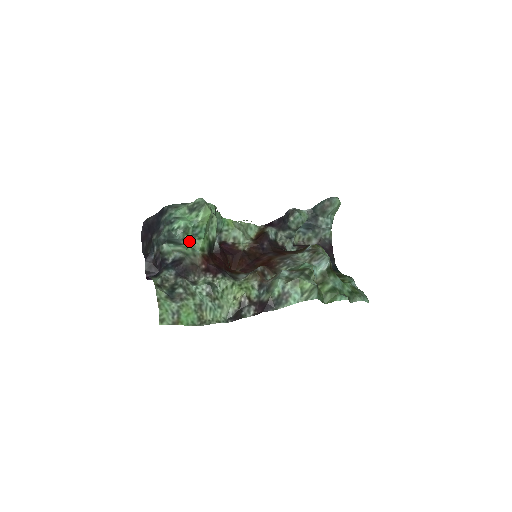
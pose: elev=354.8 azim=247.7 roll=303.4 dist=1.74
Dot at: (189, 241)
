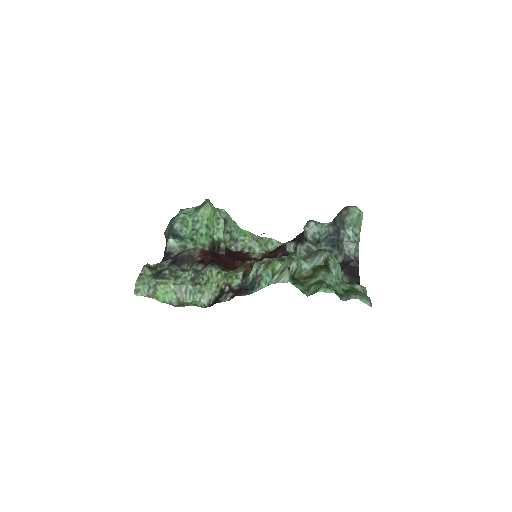
Dot at: (192, 237)
